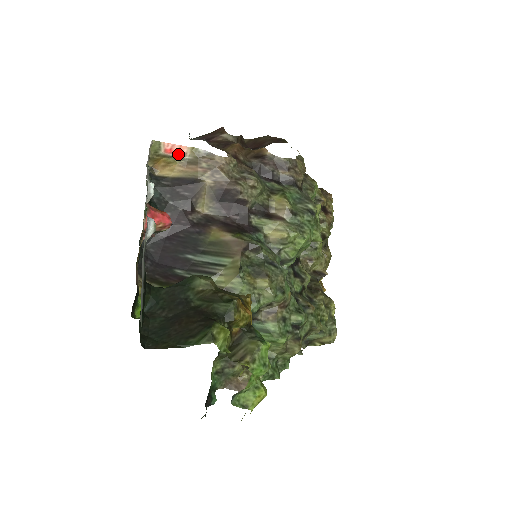
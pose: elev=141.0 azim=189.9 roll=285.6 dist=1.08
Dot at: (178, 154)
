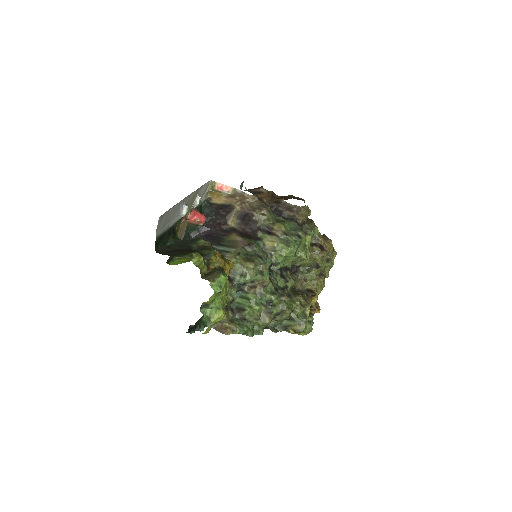
Dot at: (225, 191)
